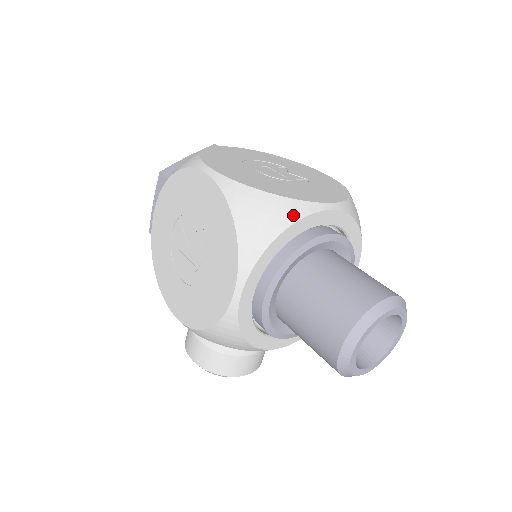
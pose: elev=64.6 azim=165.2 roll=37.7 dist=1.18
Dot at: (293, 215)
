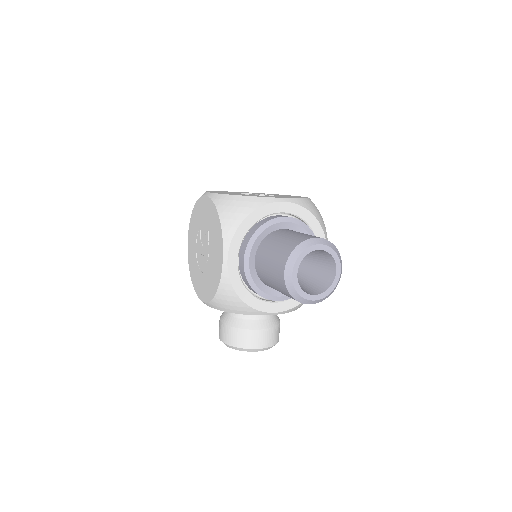
Dot at: (255, 205)
